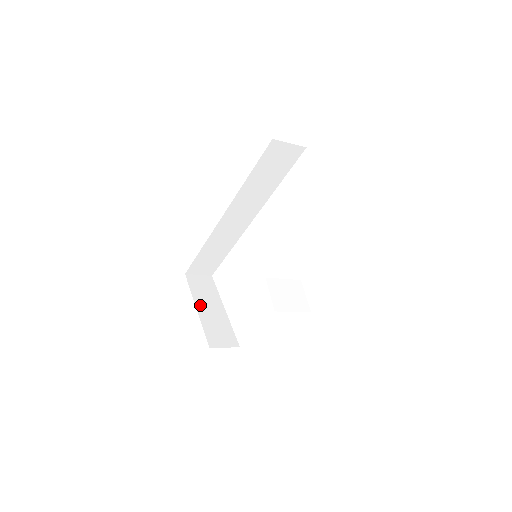
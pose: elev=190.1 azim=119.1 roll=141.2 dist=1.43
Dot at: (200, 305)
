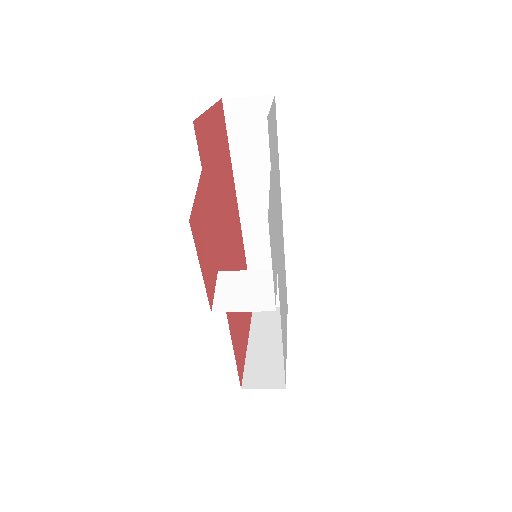
Dot at: (254, 339)
